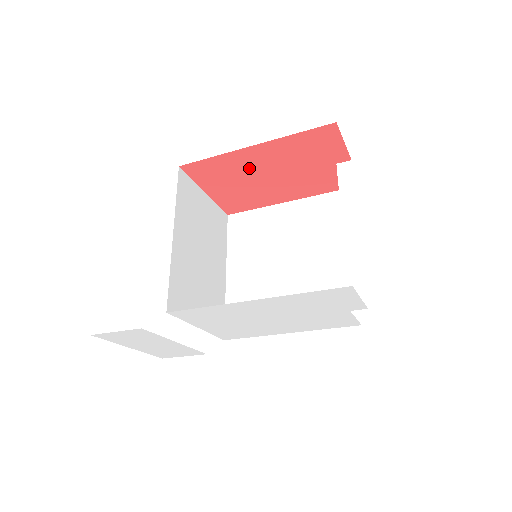
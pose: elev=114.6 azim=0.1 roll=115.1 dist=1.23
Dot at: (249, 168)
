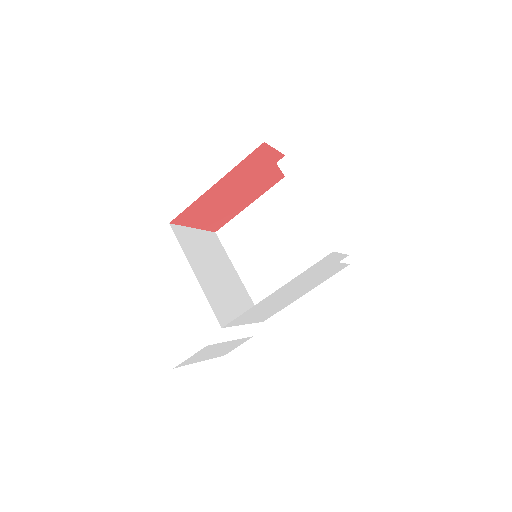
Dot at: (218, 198)
